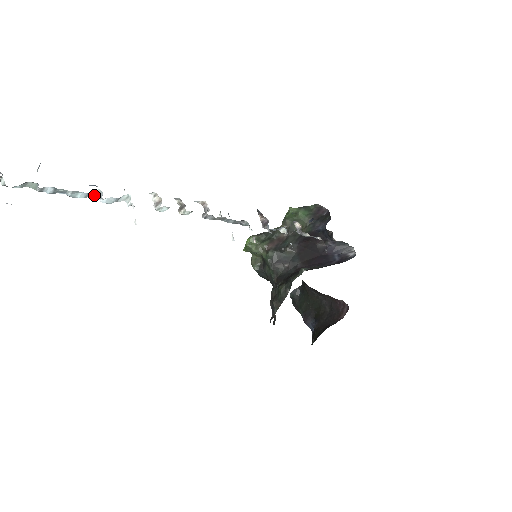
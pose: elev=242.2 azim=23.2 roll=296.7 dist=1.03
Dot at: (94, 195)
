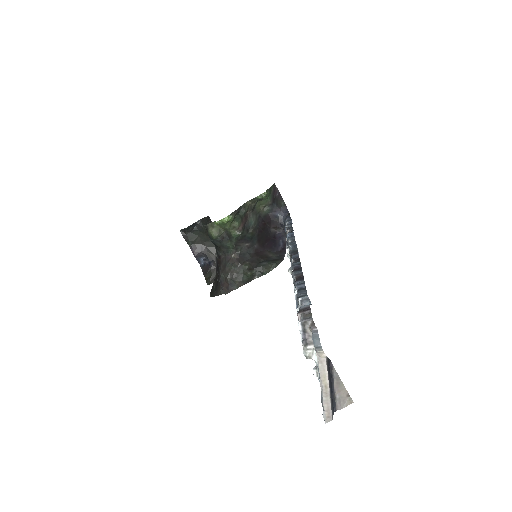
Dot at: occluded
